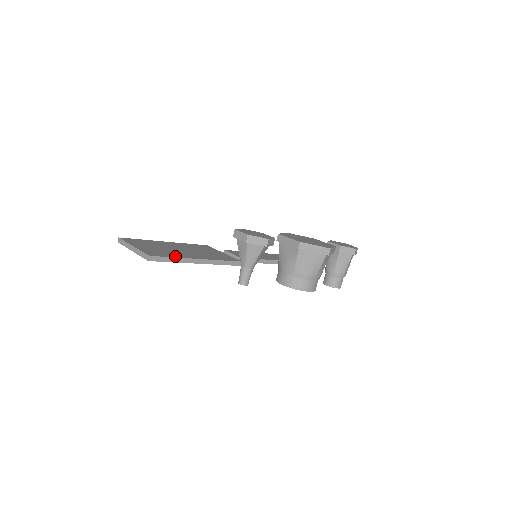
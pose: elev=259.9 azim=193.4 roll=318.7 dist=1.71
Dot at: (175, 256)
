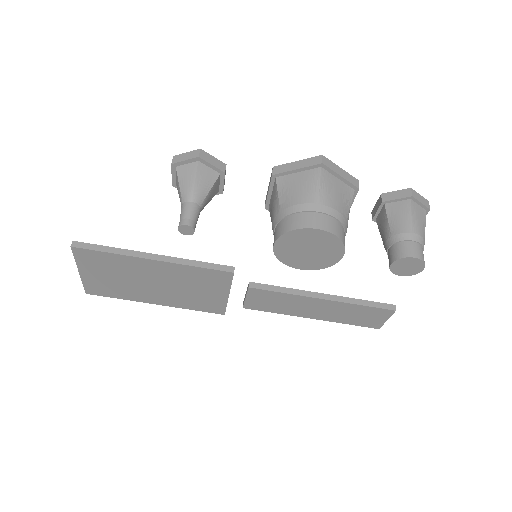
Dot at: (118, 251)
